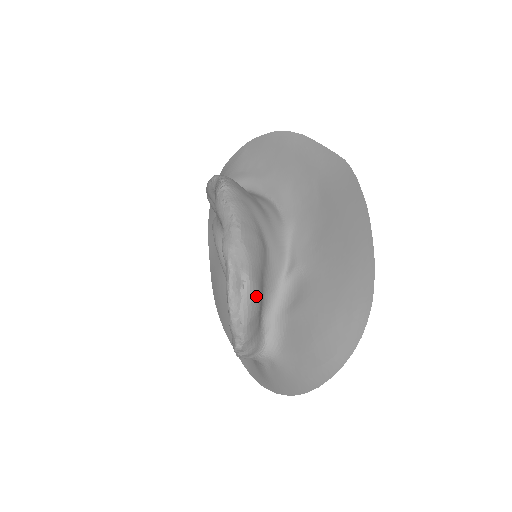
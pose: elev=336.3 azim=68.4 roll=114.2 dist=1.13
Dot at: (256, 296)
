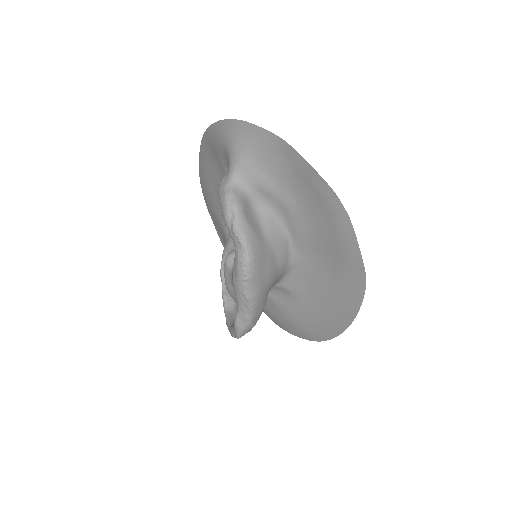
Dot at: occluded
